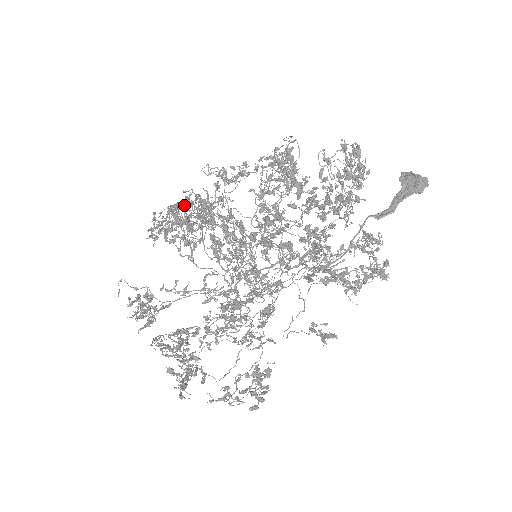
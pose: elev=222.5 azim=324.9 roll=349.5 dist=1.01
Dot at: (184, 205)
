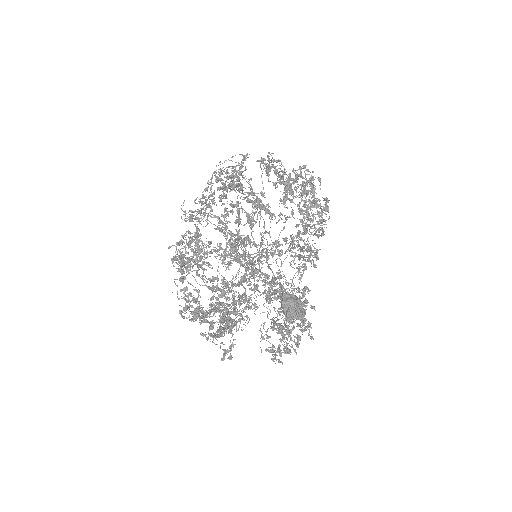
Dot at: occluded
